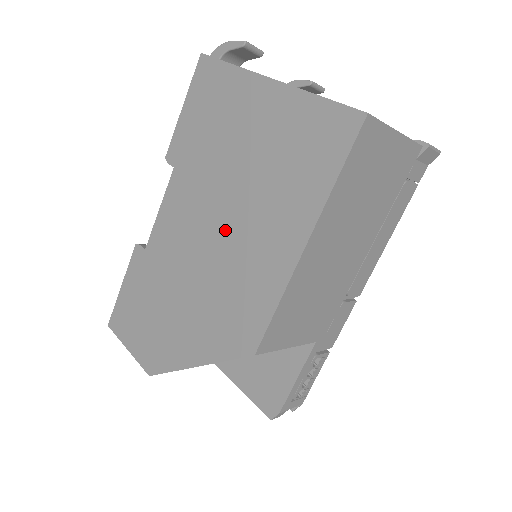
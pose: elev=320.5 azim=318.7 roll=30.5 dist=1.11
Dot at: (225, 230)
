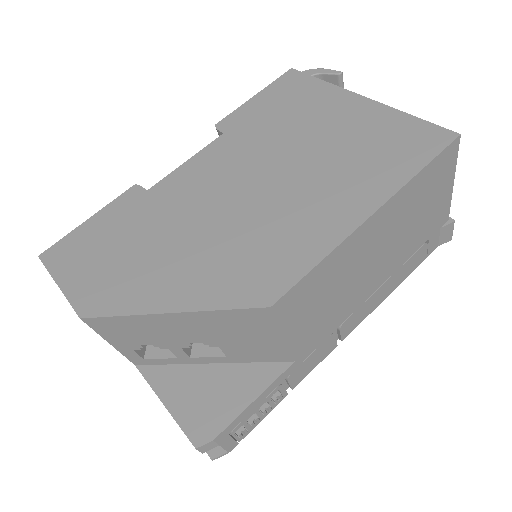
Dot at: (271, 189)
